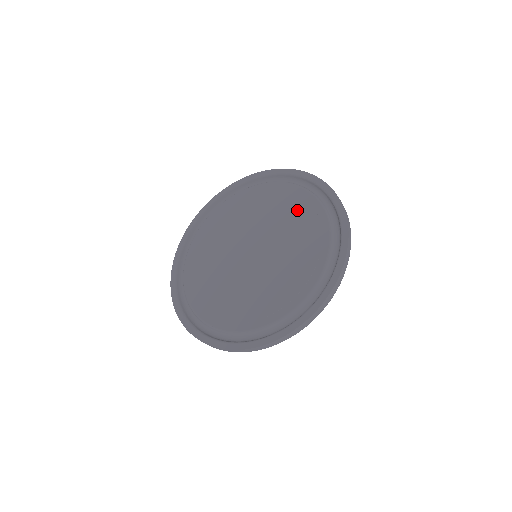
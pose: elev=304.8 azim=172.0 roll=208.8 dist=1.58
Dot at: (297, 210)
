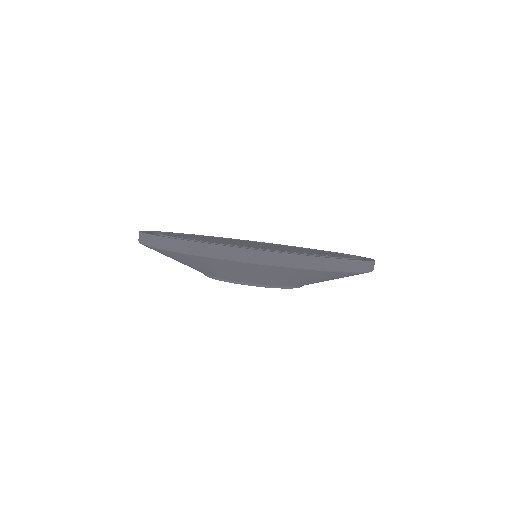
Dot at: (324, 252)
